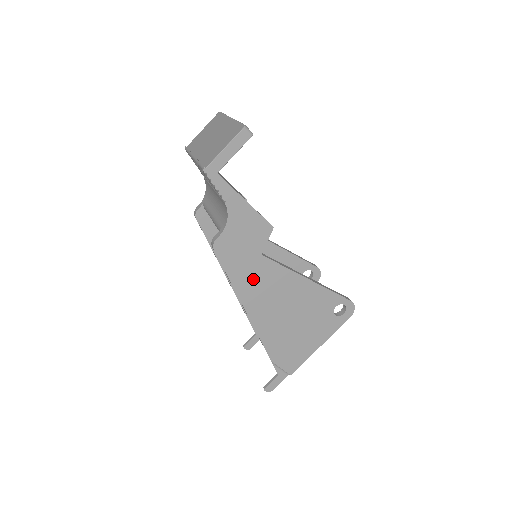
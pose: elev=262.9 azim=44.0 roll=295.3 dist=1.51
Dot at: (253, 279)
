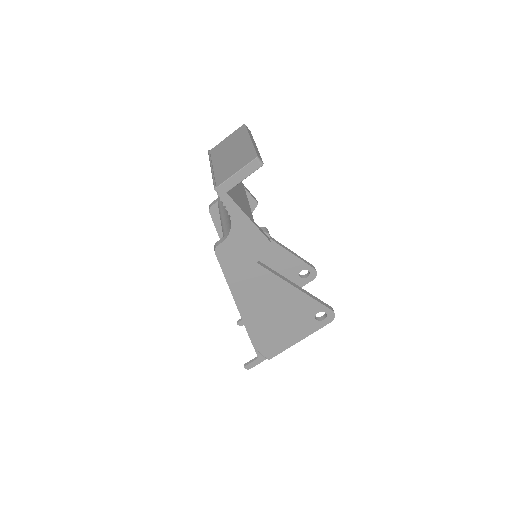
Dot at: (246, 281)
